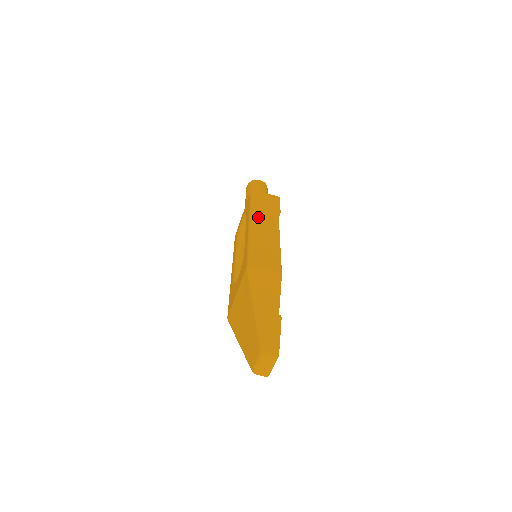
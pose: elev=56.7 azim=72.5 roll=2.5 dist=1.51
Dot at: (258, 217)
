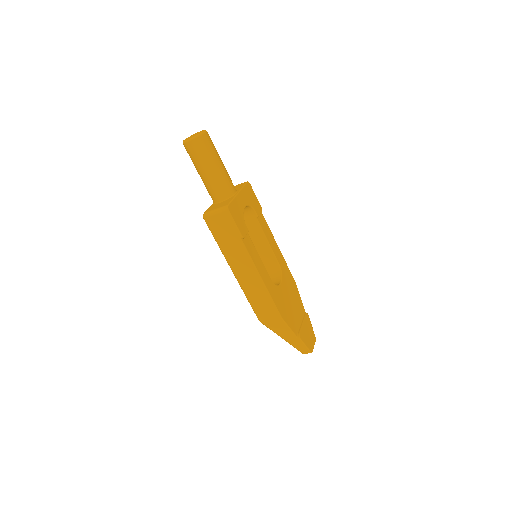
Dot at: (232, 262)
